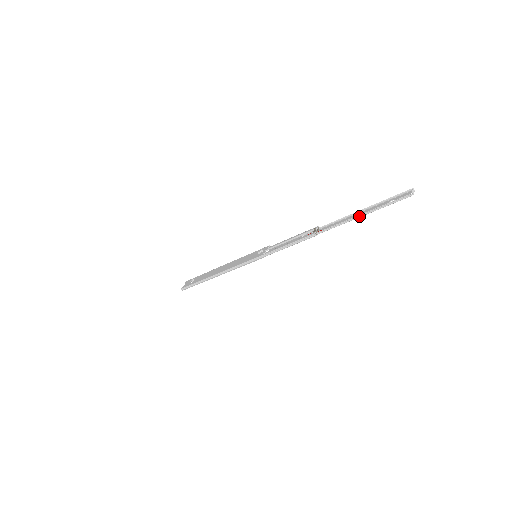
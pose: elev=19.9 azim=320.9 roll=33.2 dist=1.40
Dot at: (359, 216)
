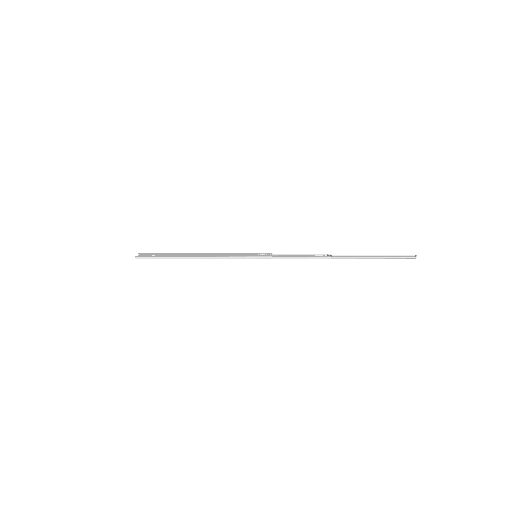
Dot at: (373, 257)
